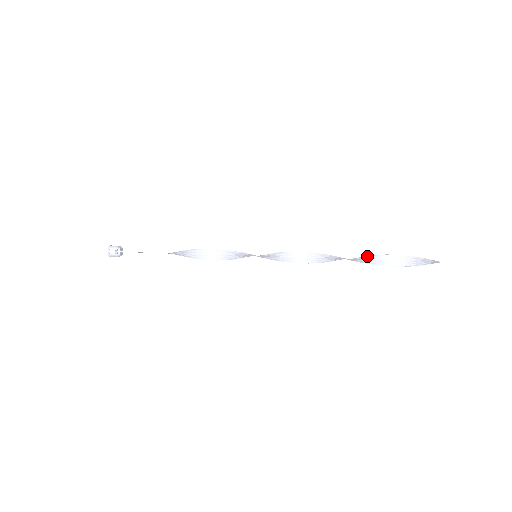
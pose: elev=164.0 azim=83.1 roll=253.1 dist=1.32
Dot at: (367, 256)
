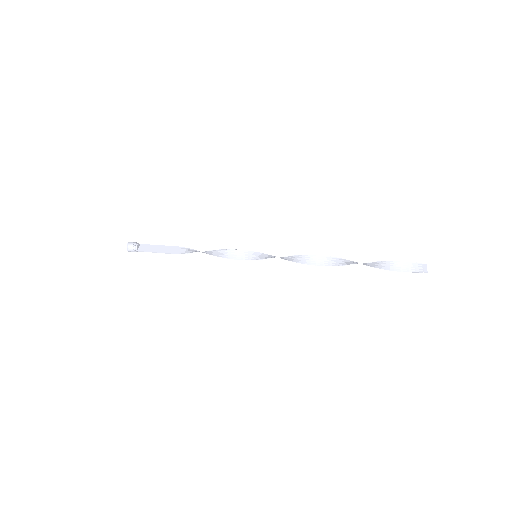
Dot at: (354, 264)
